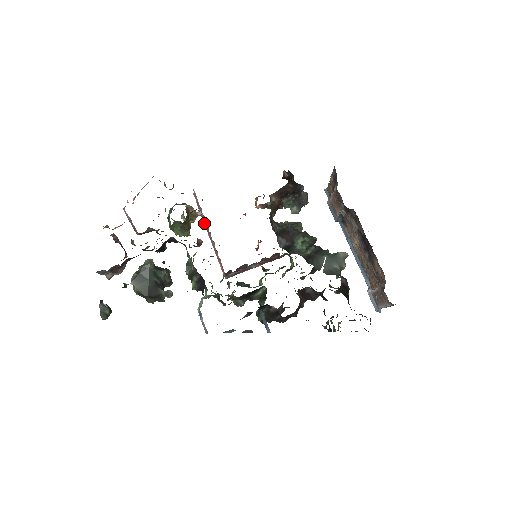
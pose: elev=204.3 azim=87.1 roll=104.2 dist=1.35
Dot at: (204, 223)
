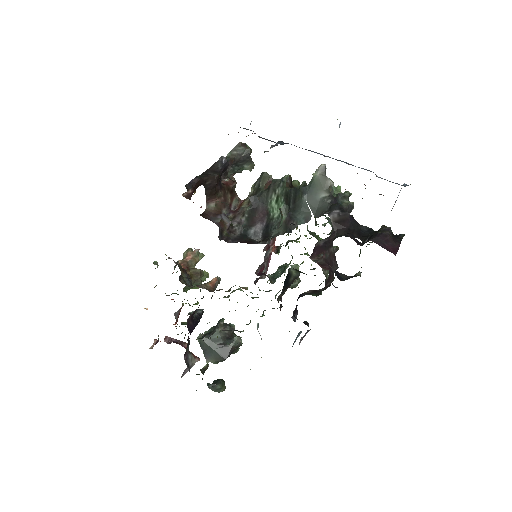
Dot at: occluded
